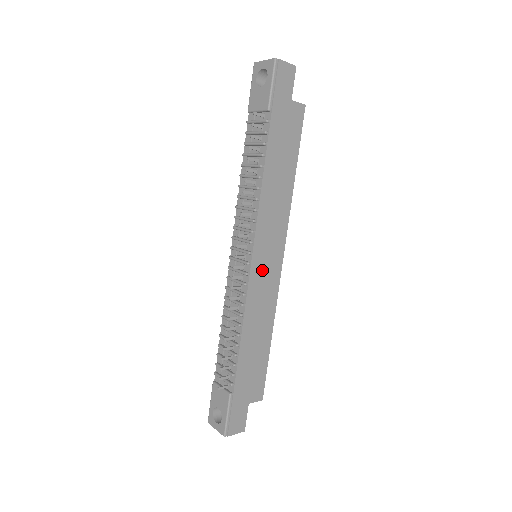
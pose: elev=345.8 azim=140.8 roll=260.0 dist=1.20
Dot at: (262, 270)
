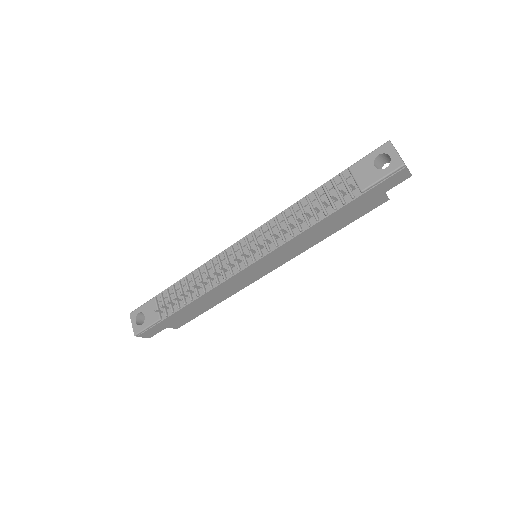
Dot at: (251, 272)
